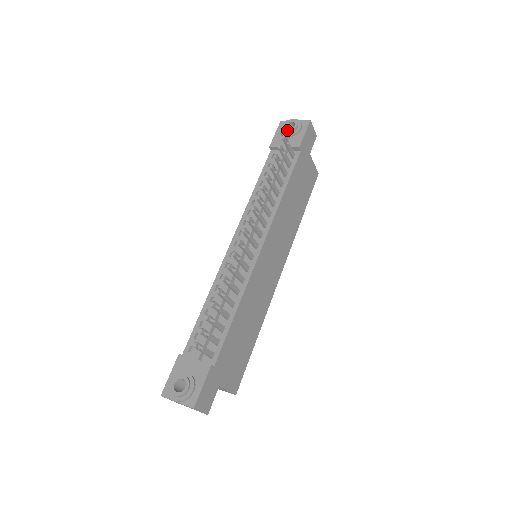
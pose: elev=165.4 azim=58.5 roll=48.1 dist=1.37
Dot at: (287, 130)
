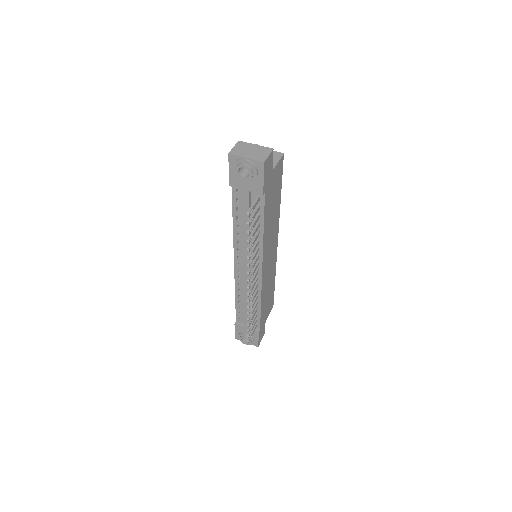
Dot at: (243, 178)
